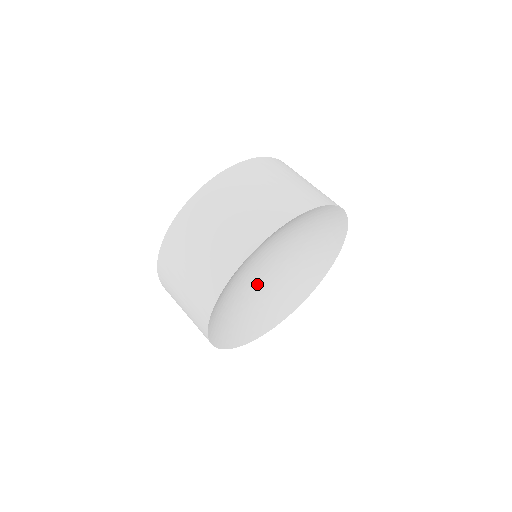
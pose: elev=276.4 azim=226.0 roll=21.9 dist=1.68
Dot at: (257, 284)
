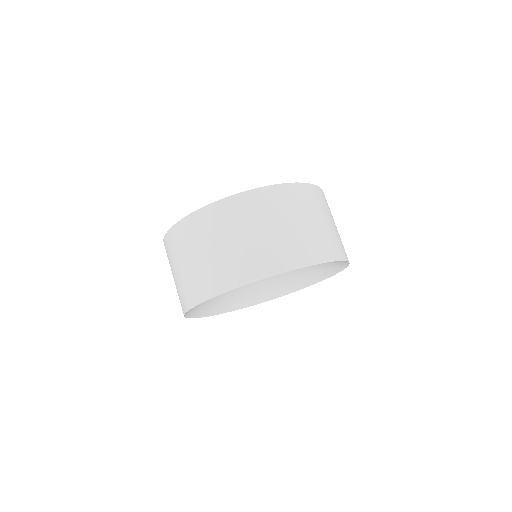
Dot at: occluded
